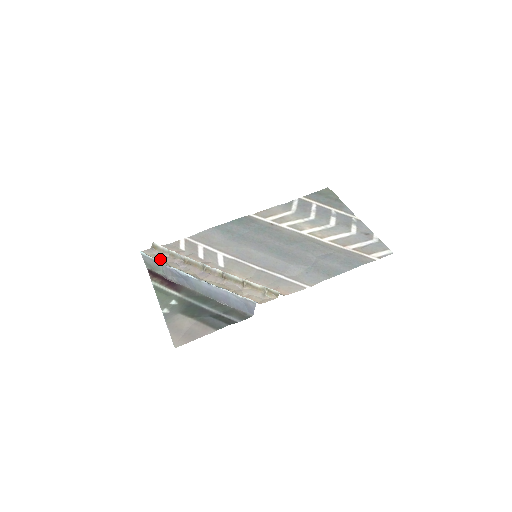
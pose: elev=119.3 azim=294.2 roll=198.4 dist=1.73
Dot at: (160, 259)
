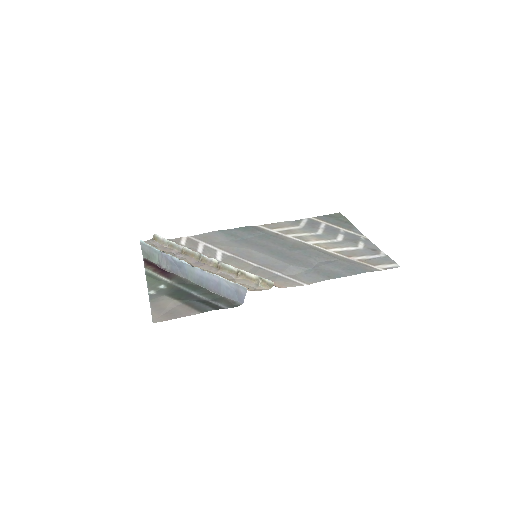
Dot at: (158, 248)
